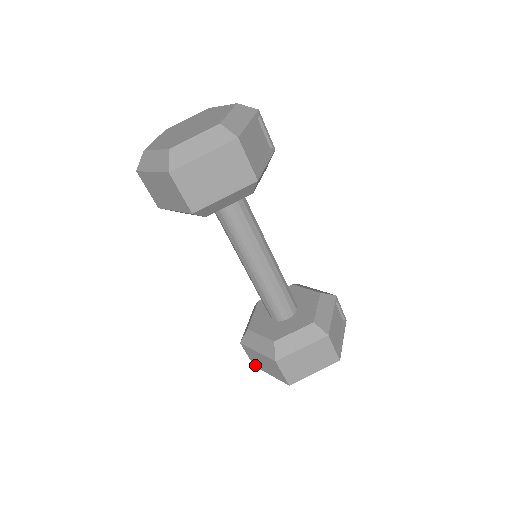
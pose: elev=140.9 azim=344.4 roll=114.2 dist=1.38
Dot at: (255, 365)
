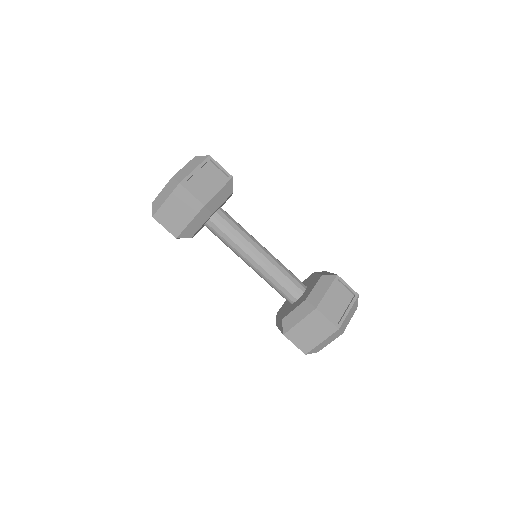
Dot at: occluded
